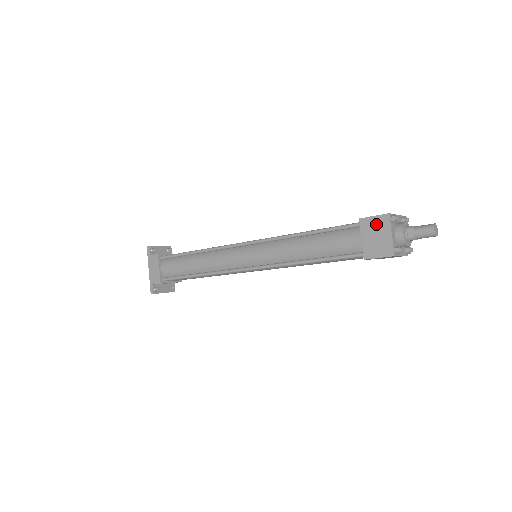
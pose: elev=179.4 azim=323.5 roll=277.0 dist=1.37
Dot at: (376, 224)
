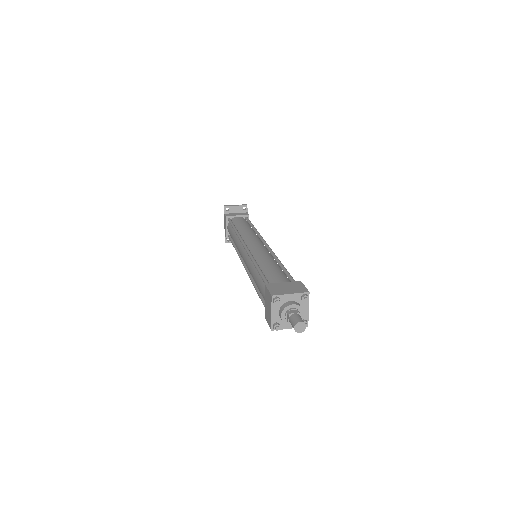
Dot at: (268, 297)
